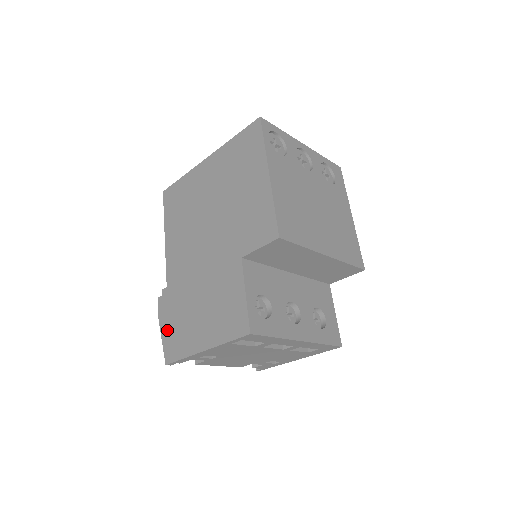
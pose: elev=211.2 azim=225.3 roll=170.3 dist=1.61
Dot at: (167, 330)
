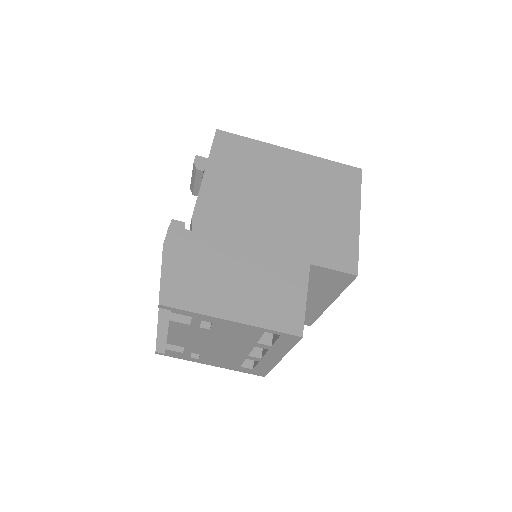
Dot at: (176, 268)
